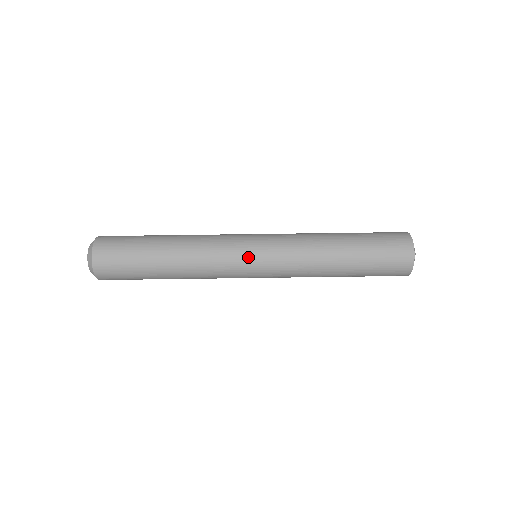
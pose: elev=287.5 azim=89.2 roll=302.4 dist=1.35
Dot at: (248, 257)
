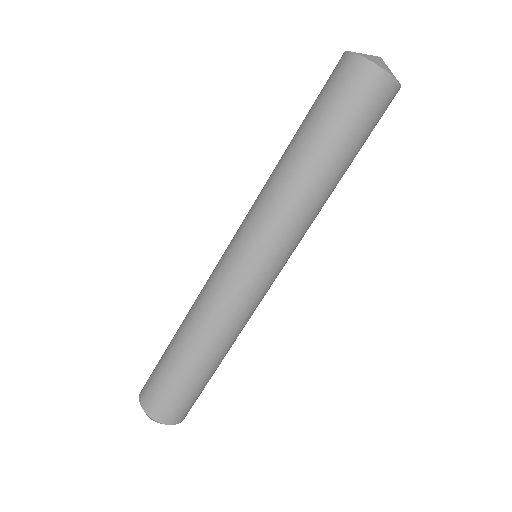
Dot at: (272, 282)
